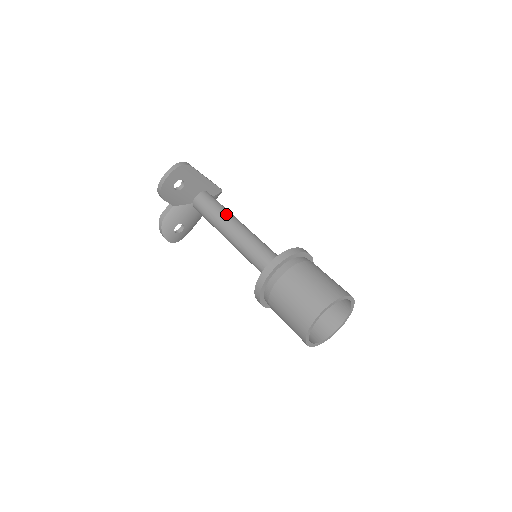
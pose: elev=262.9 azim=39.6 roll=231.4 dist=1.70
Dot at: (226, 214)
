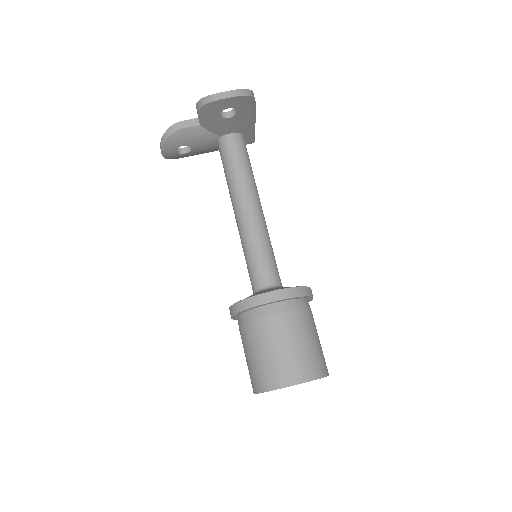
Dot at: (253, 183)
